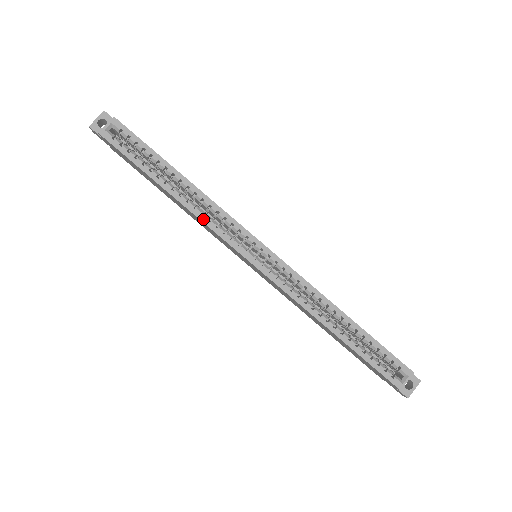
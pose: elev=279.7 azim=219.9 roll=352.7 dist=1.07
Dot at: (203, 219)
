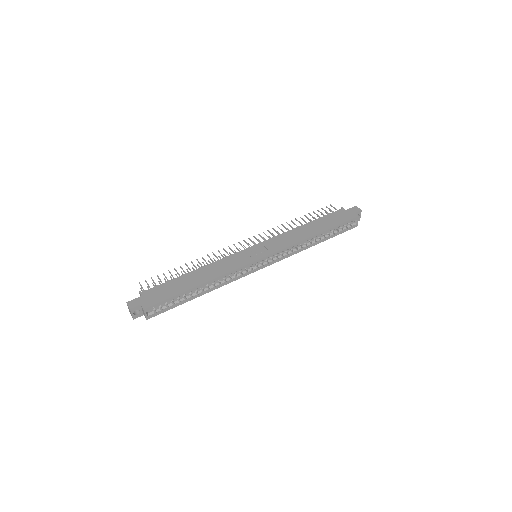
Dot at: (228, 283)
